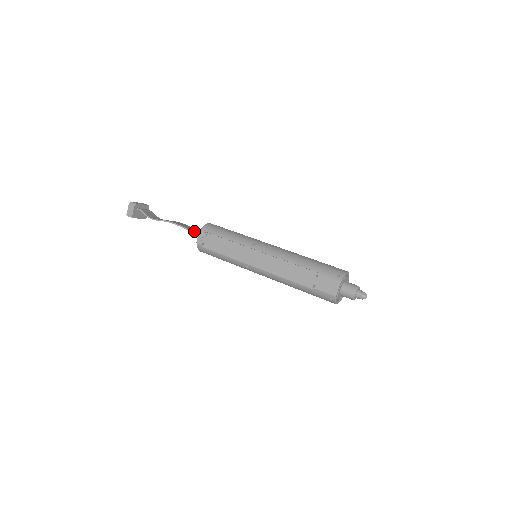
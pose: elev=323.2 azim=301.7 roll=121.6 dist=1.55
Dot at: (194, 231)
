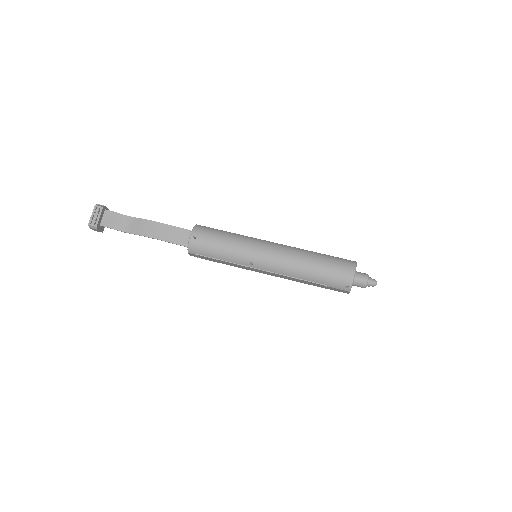
Dot at: (178, 240)
